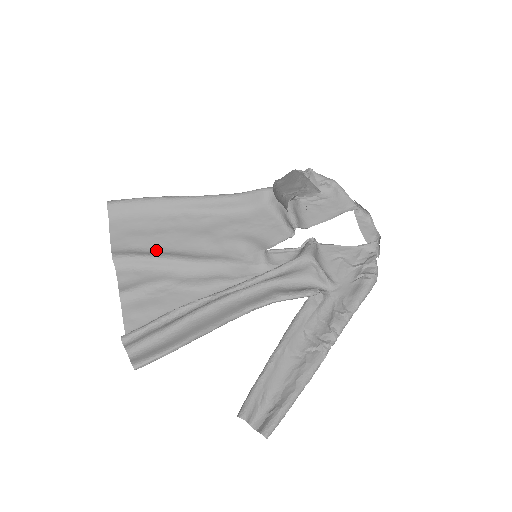
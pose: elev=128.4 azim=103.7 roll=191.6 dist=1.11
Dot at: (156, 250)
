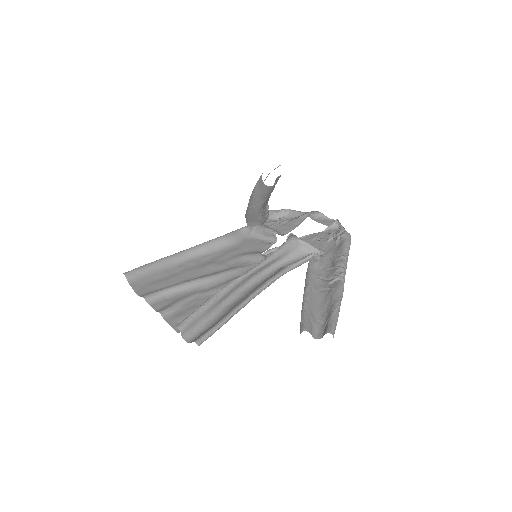
Dot at: occluded
